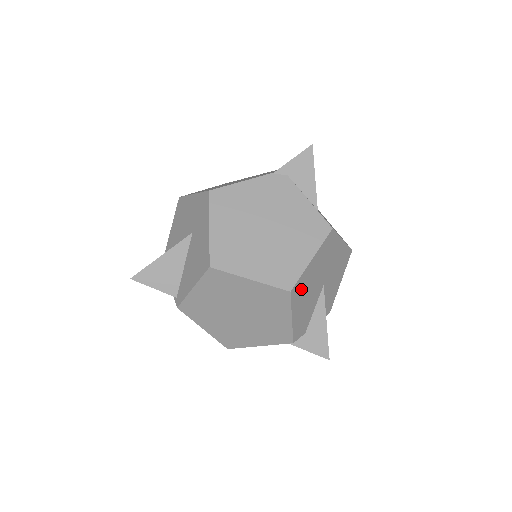
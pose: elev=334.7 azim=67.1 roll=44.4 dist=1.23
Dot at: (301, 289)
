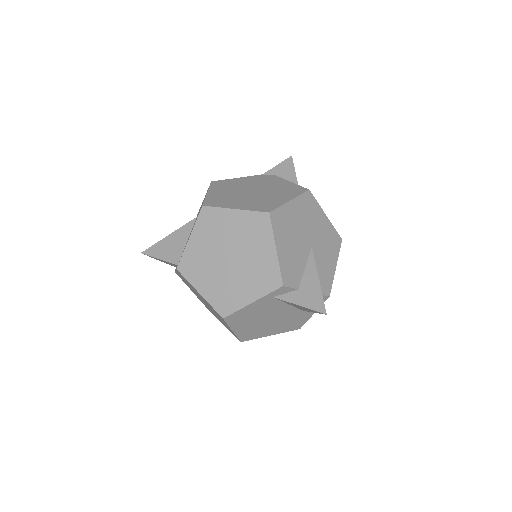
Dot at: (282, 223)
